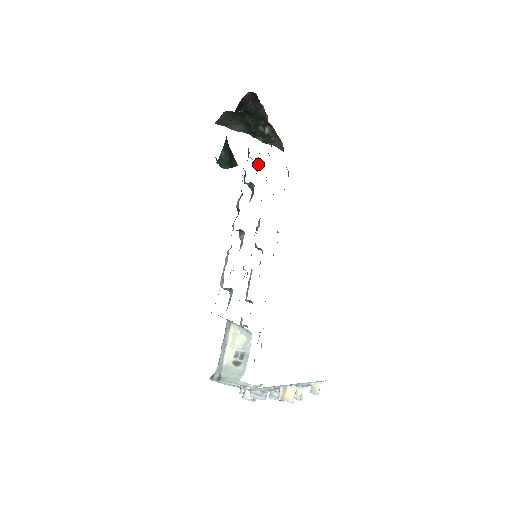
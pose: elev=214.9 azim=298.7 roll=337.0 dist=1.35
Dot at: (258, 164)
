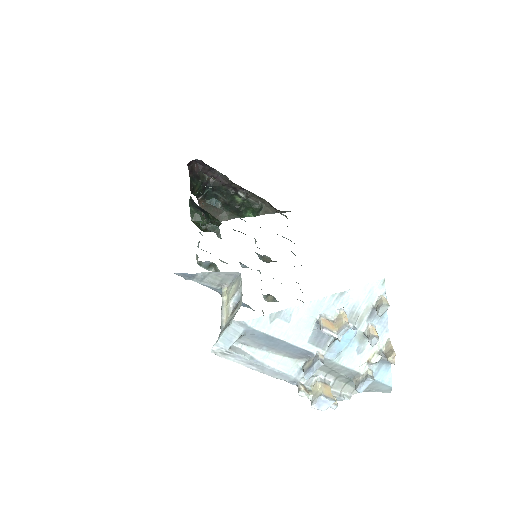
Dot at: (223, 195)
